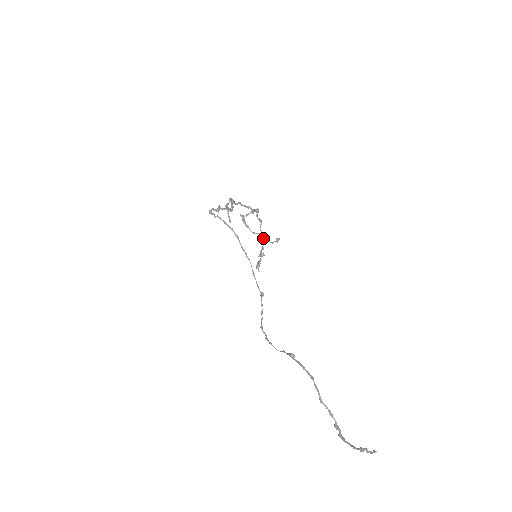
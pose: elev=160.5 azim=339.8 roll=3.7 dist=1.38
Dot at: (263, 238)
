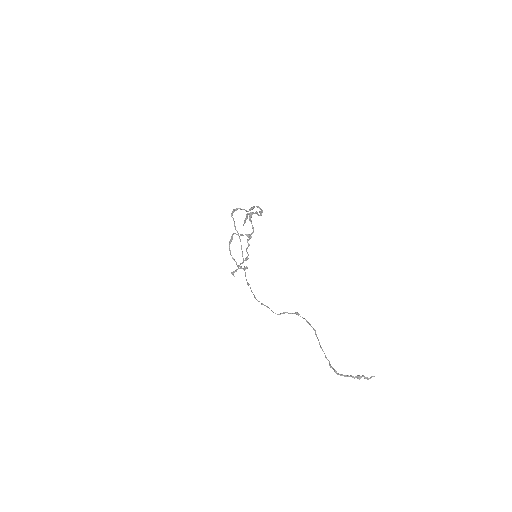
Dot at: (247, 256)
